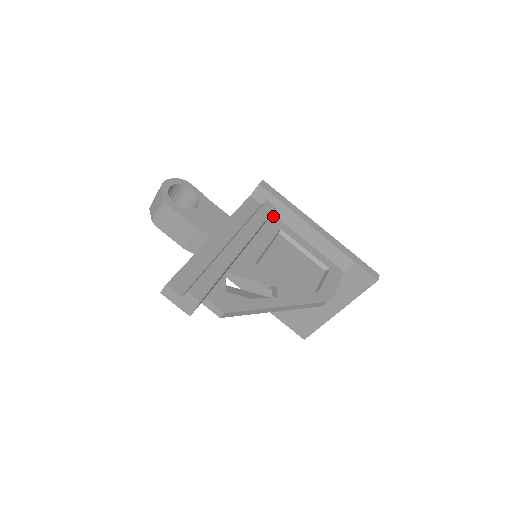
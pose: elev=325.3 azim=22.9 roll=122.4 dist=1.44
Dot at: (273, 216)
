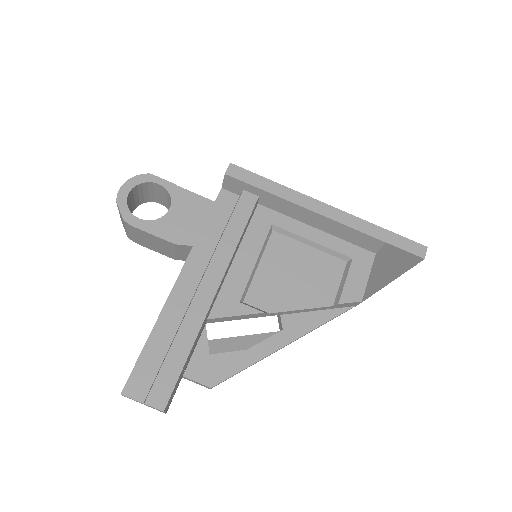
Dot at: (259, 207)
